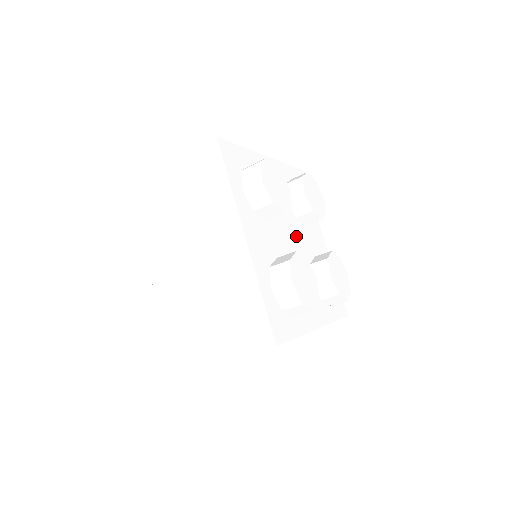
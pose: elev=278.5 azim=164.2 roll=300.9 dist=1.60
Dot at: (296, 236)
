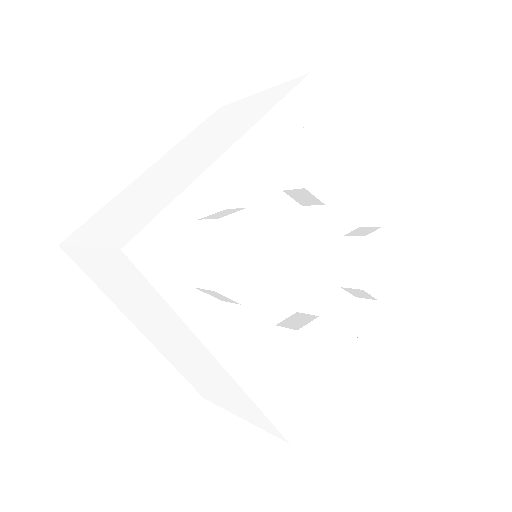
Dot at: (312, 267)
